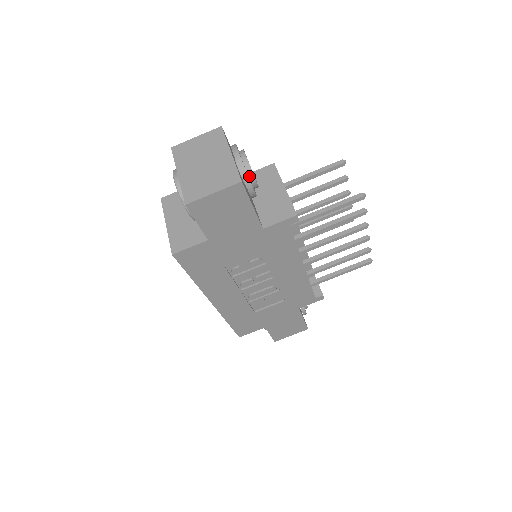
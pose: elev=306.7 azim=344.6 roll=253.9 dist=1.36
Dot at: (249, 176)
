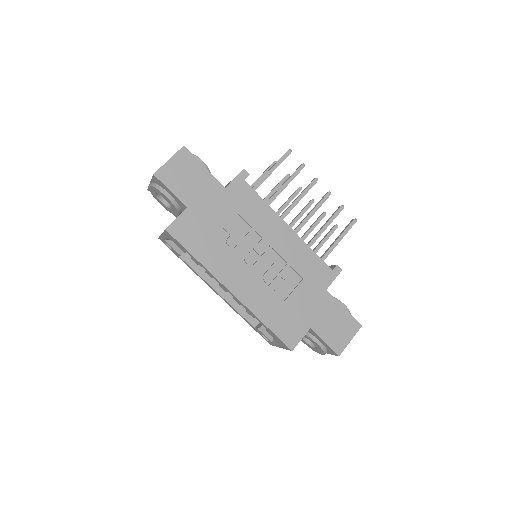
Dot at: occluded
